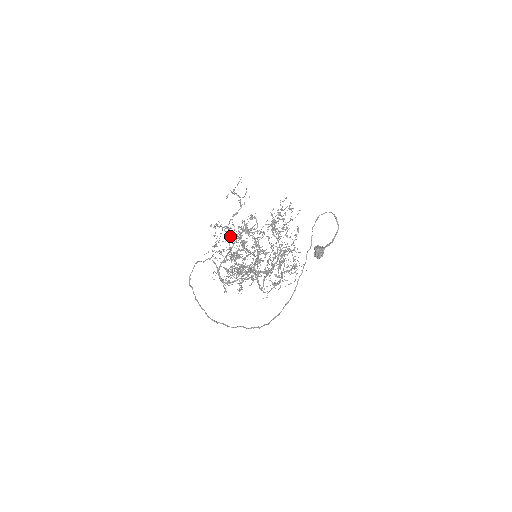
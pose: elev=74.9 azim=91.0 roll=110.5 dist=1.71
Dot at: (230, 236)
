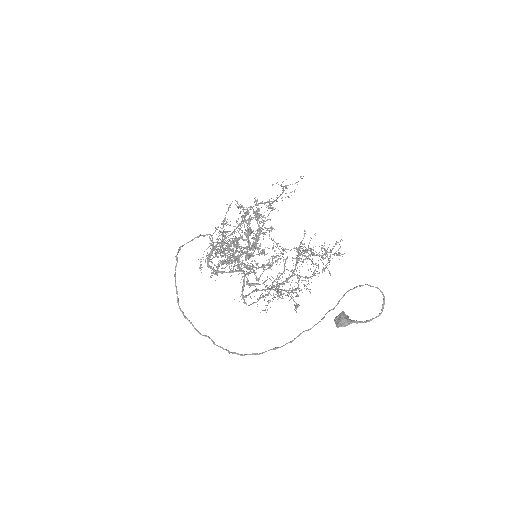
Dot at: (245, 222)
